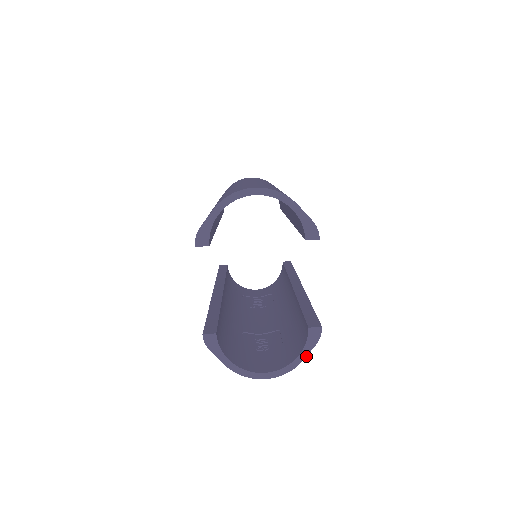
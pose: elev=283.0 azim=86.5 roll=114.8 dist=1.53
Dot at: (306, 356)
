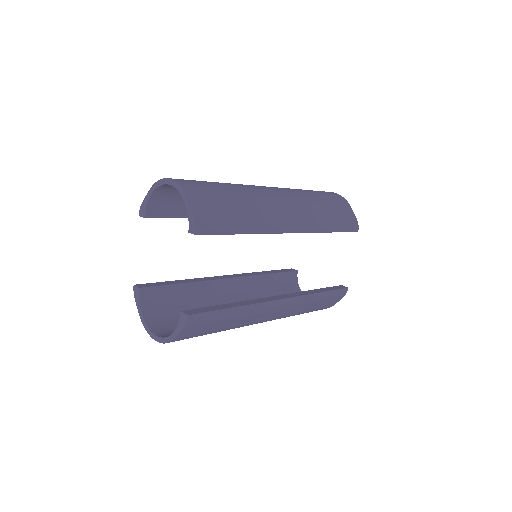
Dot at: (177, 336)
